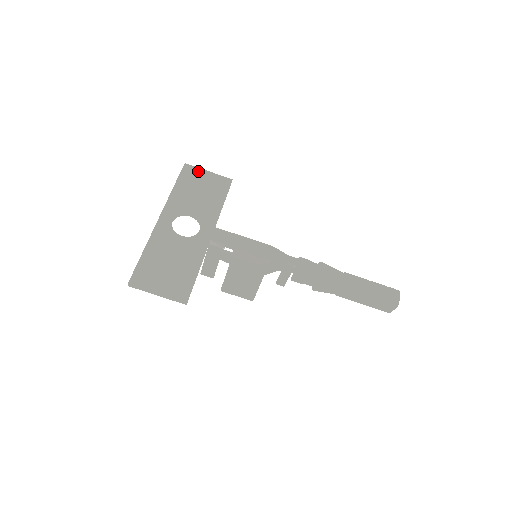
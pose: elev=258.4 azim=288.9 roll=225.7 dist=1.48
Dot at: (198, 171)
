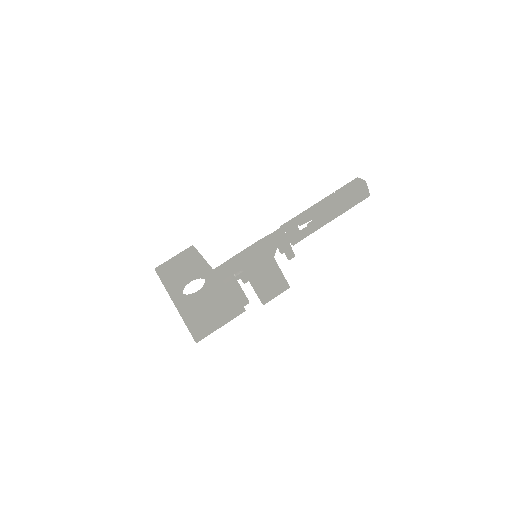
Dot at: (167, 263)
